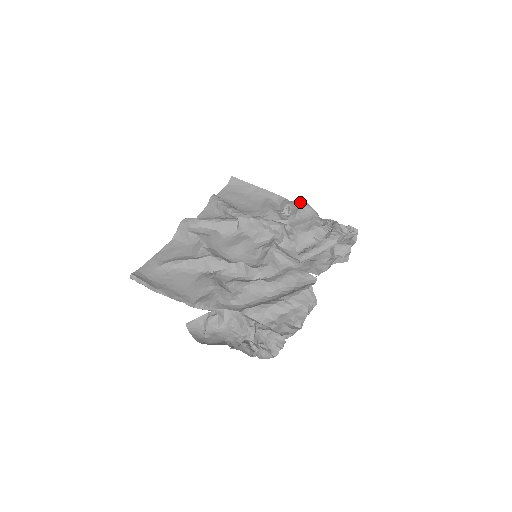
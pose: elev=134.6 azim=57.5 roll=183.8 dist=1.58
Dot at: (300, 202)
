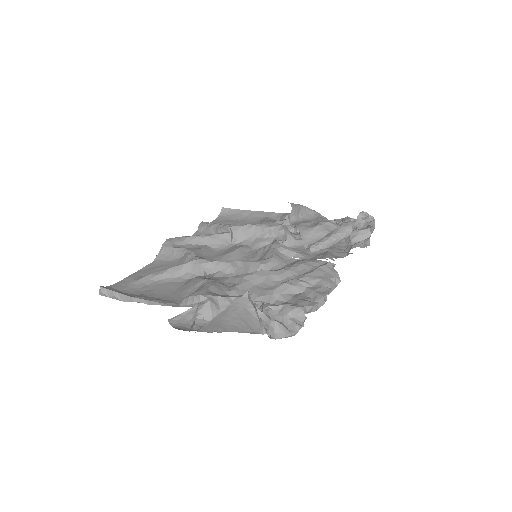
Dot at: (301, 205)
